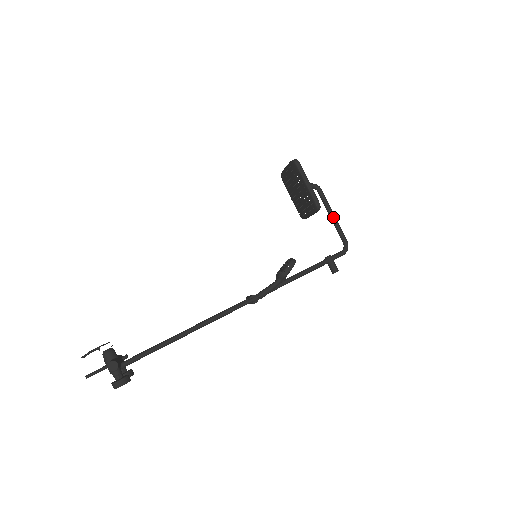
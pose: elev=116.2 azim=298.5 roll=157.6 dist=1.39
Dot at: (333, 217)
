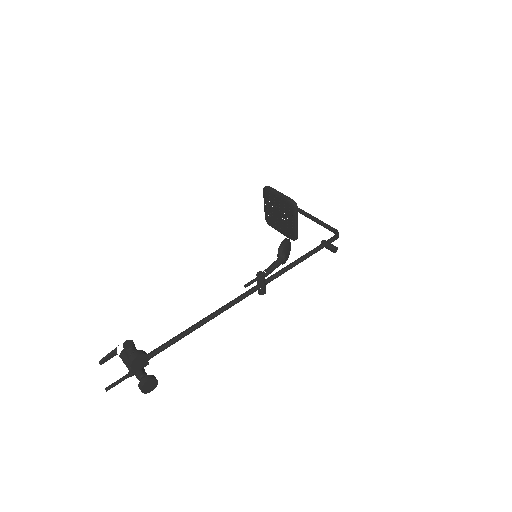
Dot at: (316, 219)
